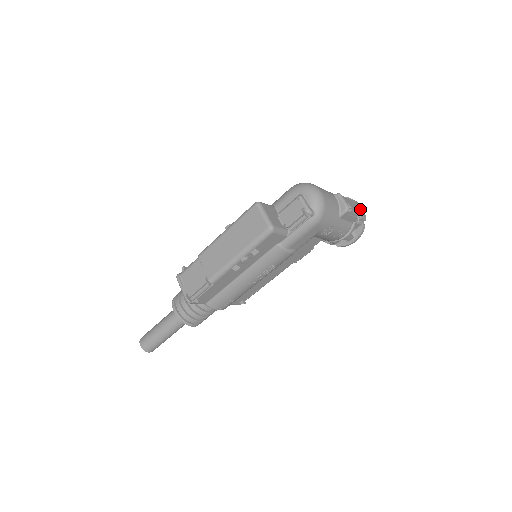
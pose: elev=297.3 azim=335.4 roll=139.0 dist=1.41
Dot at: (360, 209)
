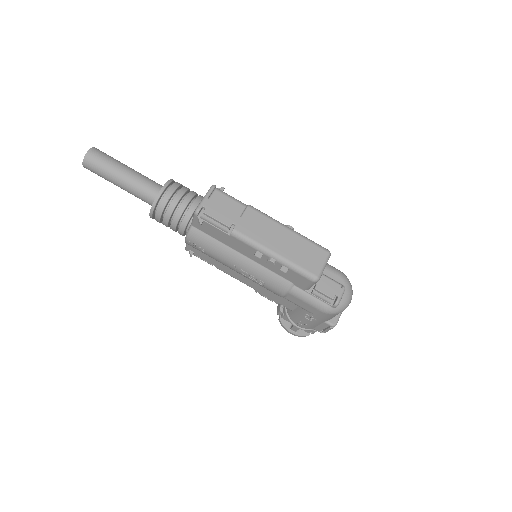
Dot at: occluded
